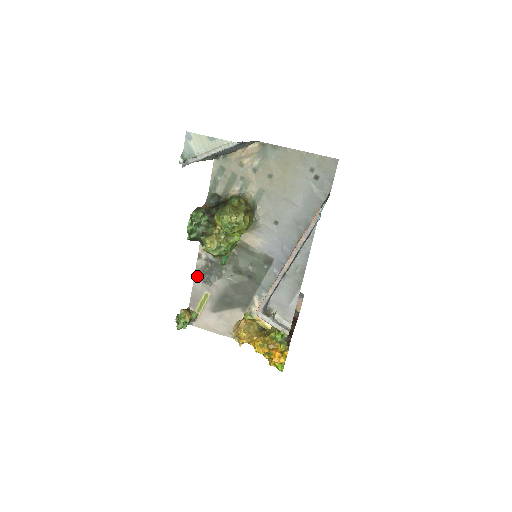
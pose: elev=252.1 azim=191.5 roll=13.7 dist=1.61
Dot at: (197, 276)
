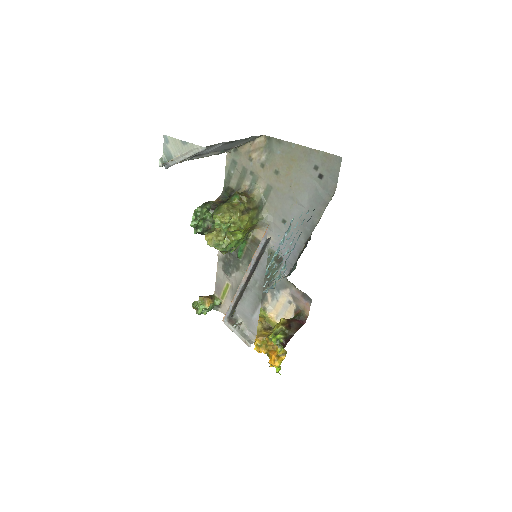
Dot at: (219, 265)
